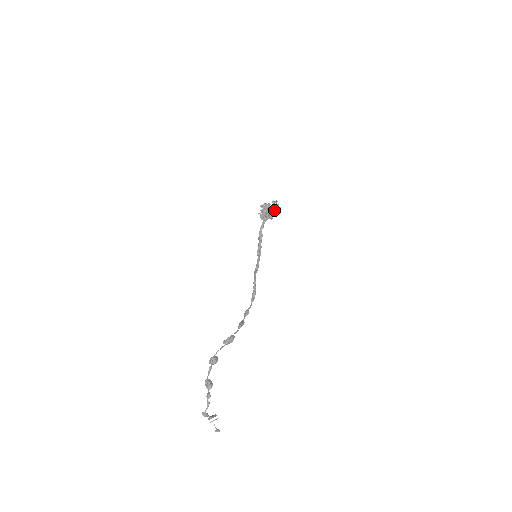
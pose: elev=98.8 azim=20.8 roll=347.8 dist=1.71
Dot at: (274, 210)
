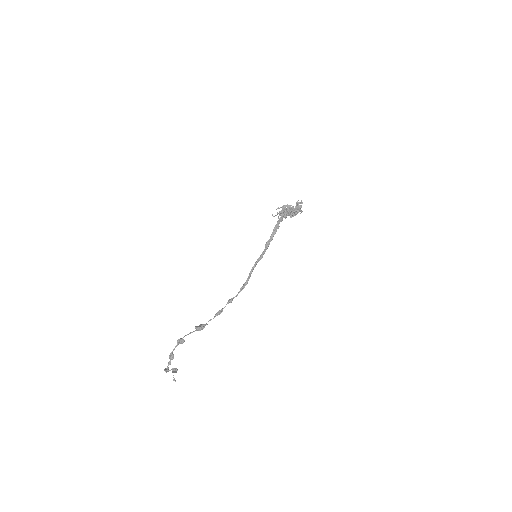
Dot at: (294, 212)
